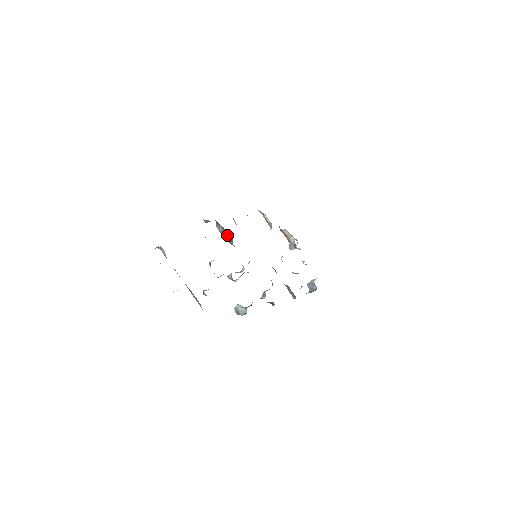
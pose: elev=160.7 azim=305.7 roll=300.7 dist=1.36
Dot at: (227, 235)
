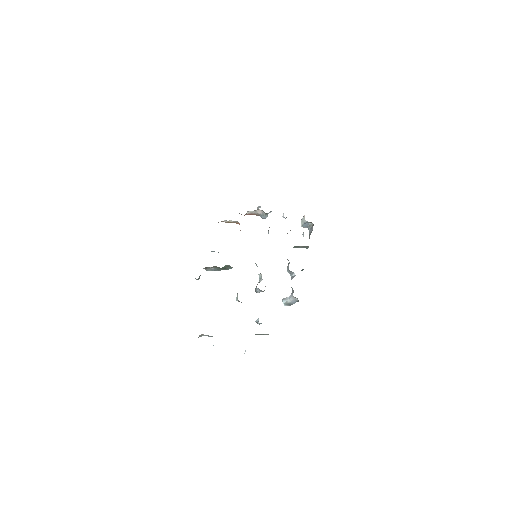
Dot at: (222, 268)
